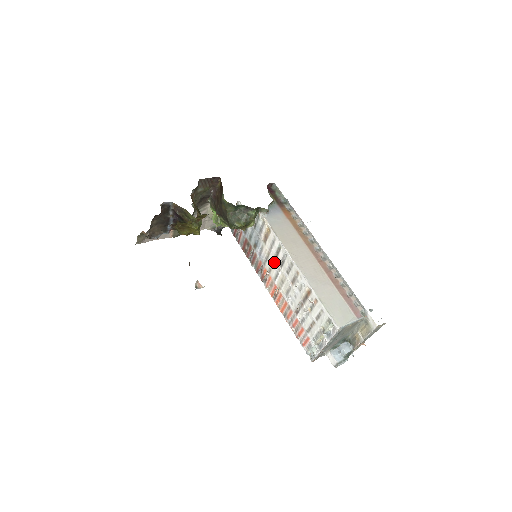
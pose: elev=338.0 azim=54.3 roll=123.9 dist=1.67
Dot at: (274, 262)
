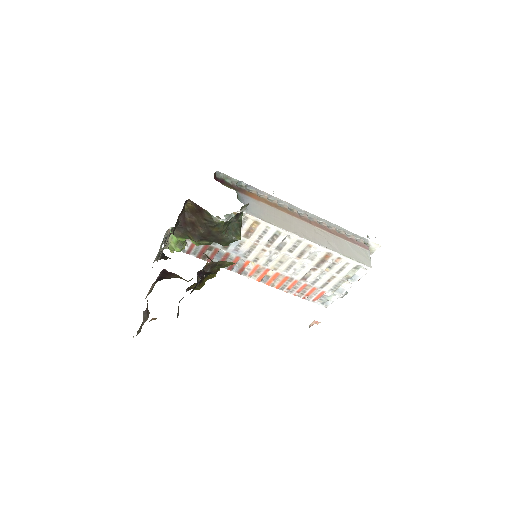
Dot at: (266, 250)
